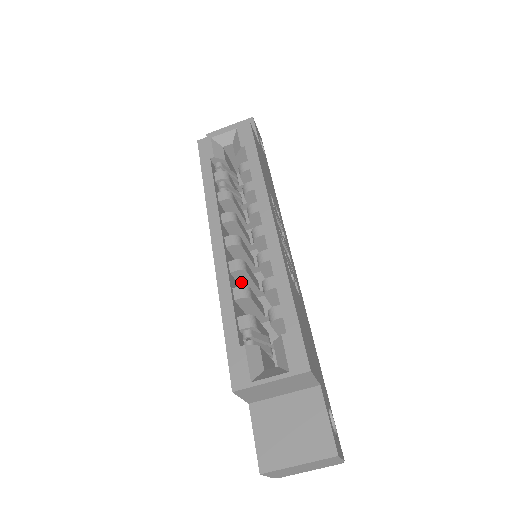
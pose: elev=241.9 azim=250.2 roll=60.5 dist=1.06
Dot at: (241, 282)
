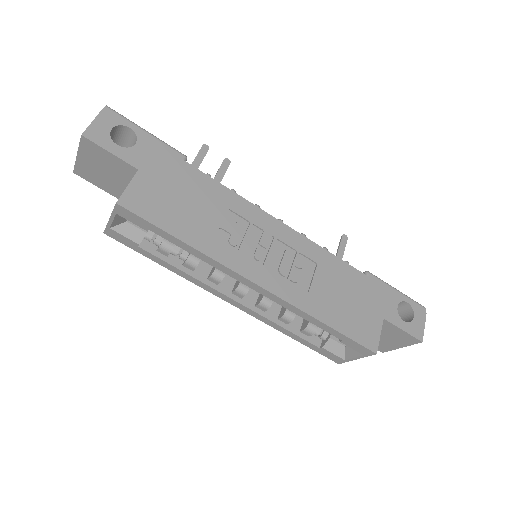
Dot at: occluded
